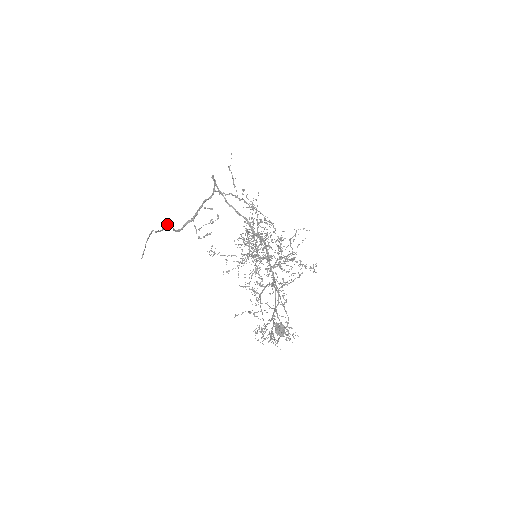
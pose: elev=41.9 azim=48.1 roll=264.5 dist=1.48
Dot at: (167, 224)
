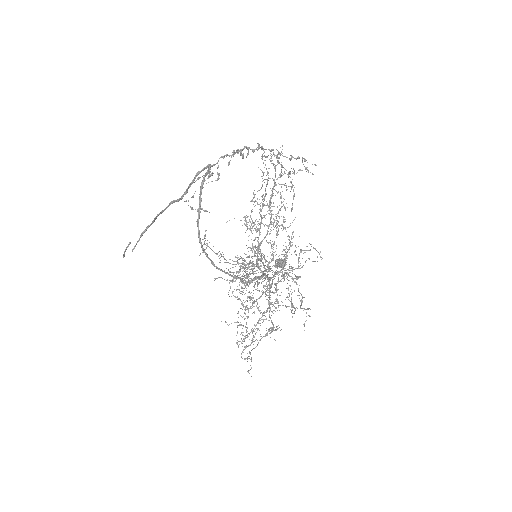
Dot at: (146, 228)
